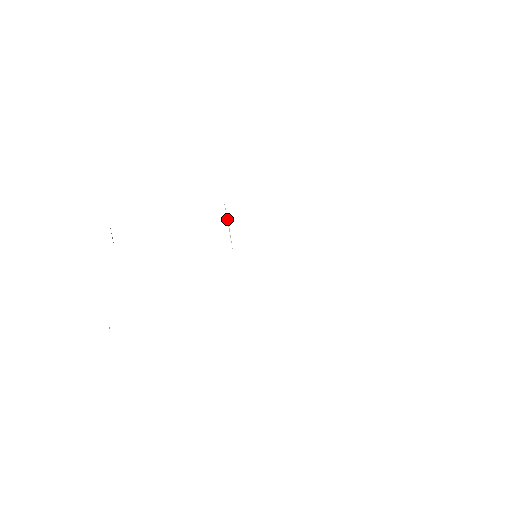
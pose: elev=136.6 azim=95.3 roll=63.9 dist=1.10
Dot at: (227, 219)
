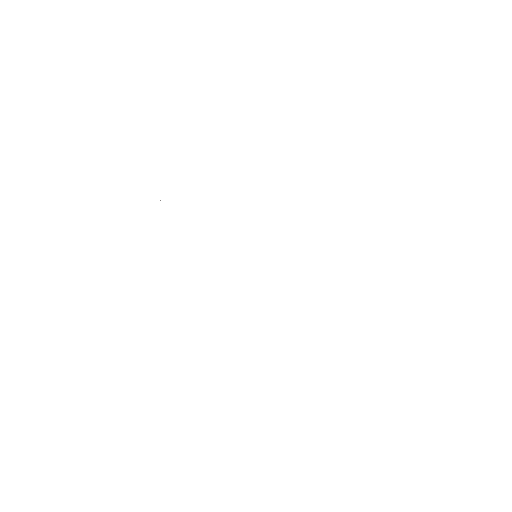
Dot at: occluded
